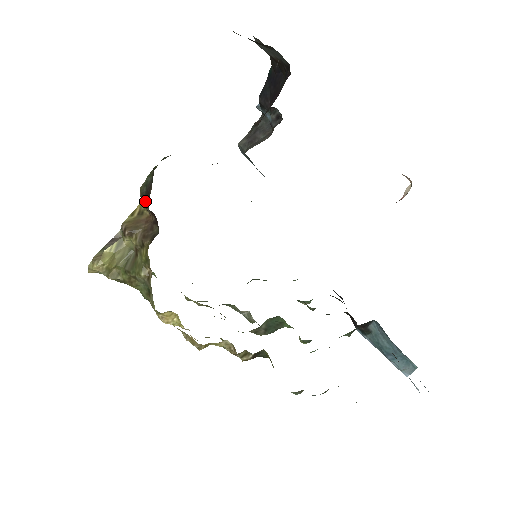
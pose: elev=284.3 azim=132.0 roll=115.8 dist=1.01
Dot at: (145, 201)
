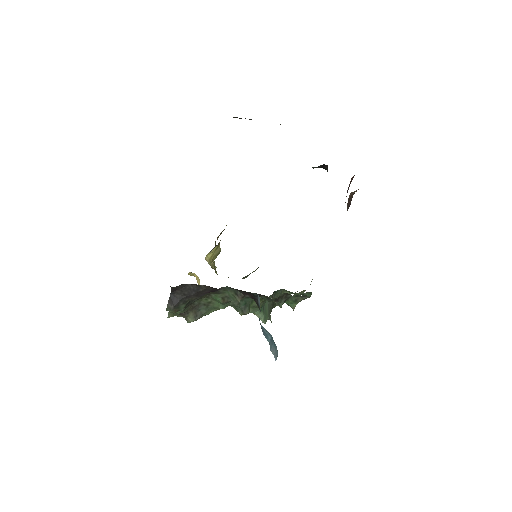
Dot at: occluded
